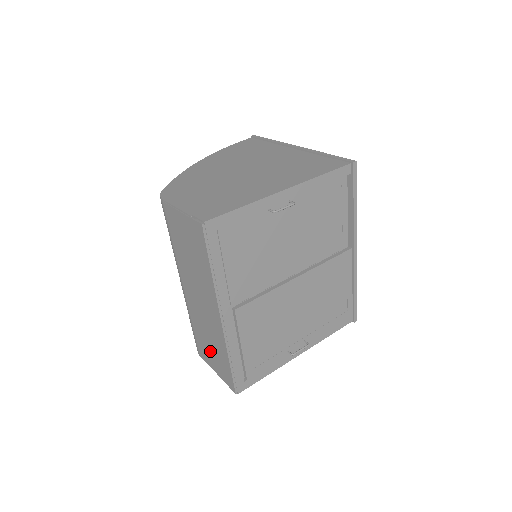
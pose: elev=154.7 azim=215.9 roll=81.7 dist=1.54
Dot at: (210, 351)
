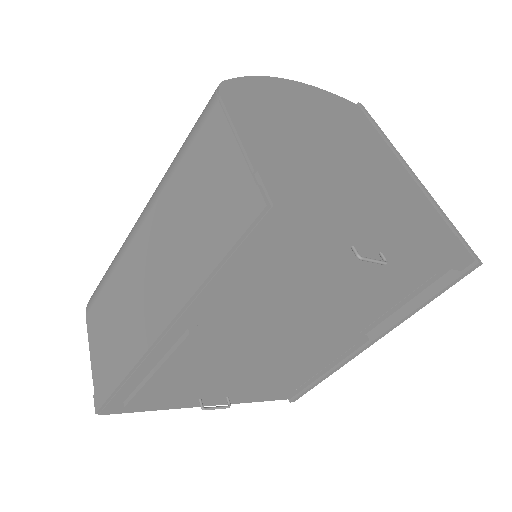
Dot at: (105, 332)
